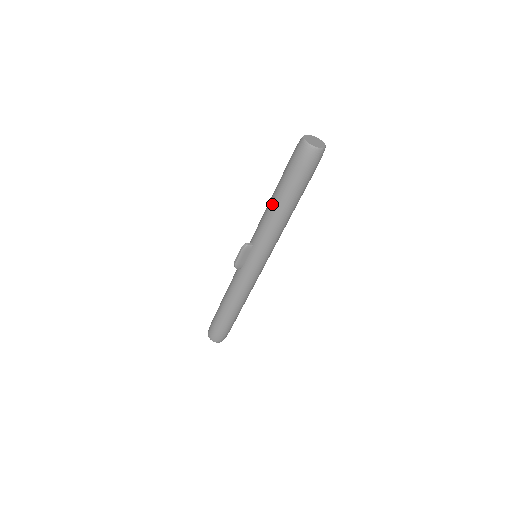
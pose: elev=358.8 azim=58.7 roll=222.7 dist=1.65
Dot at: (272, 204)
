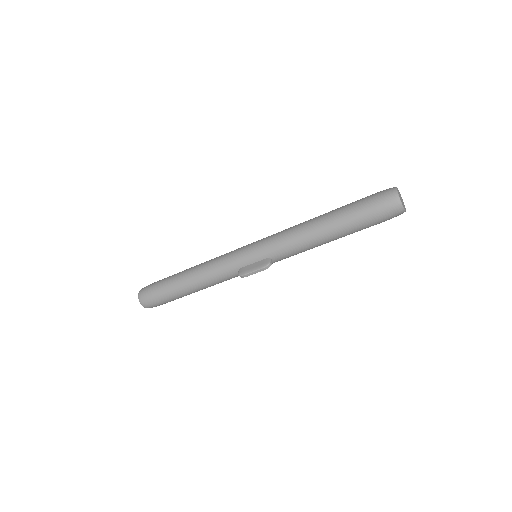
Dot at: (325, 240)
